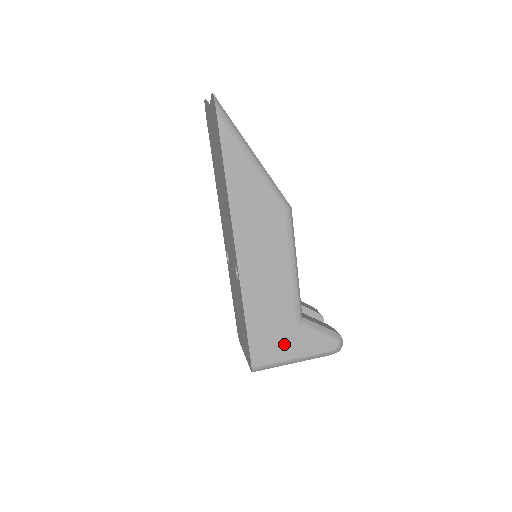
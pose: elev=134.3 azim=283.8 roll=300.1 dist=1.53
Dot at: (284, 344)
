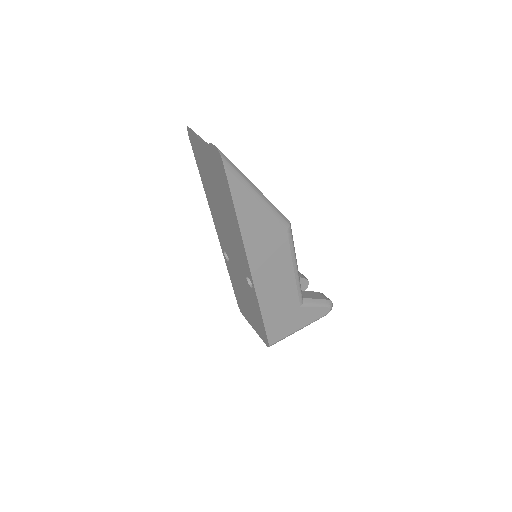
Dot at: (292, 322)
